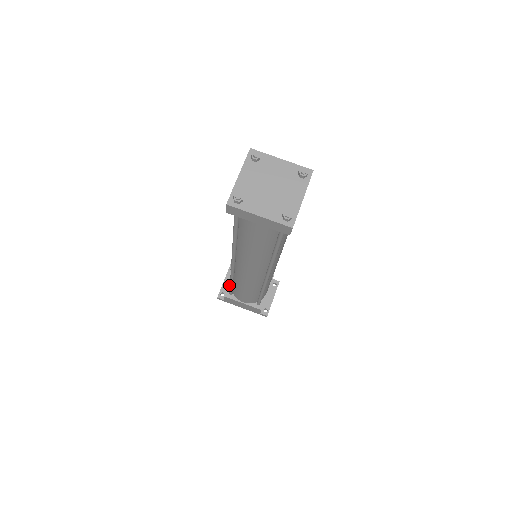
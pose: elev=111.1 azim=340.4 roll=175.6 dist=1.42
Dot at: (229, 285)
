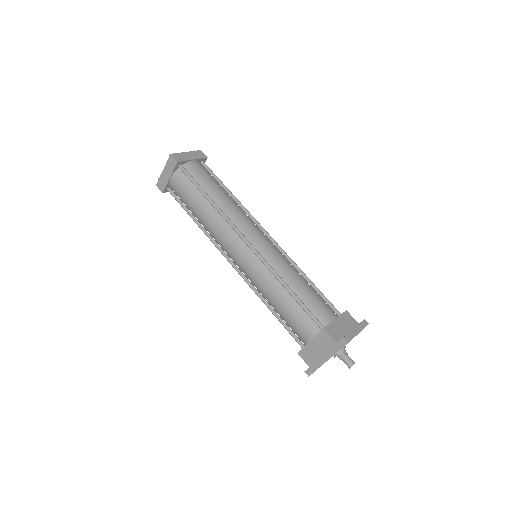
Dot at: occluded
